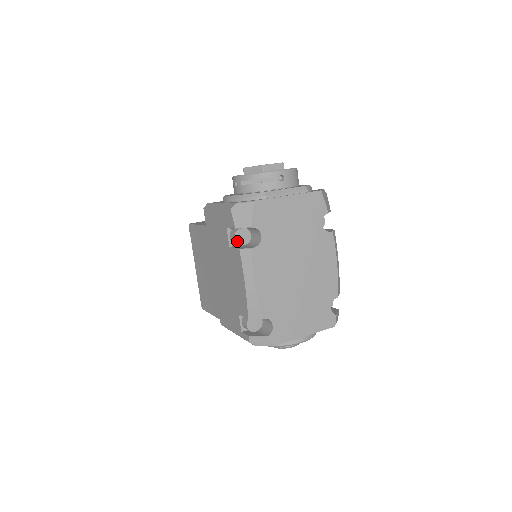
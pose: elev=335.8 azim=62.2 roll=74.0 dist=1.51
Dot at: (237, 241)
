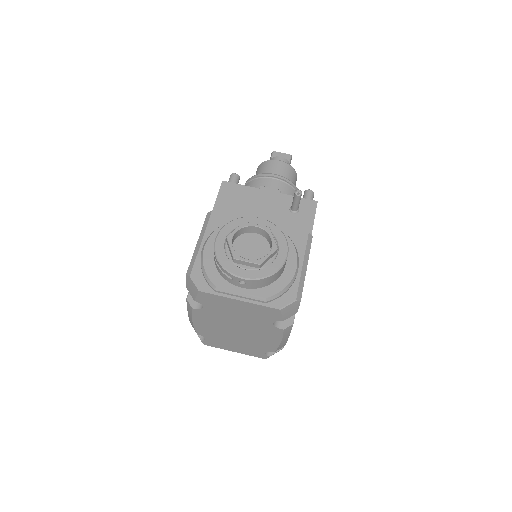
Dot at: occluded
